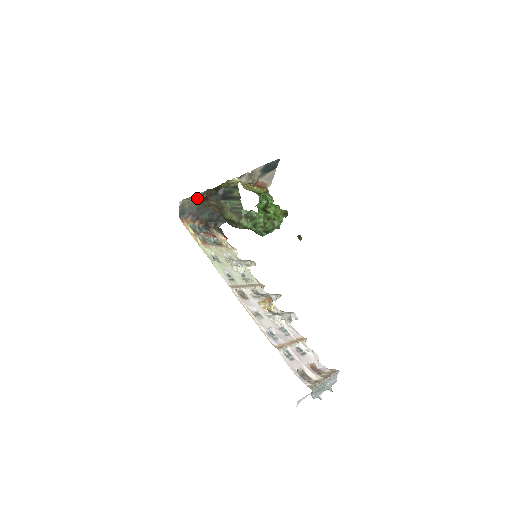
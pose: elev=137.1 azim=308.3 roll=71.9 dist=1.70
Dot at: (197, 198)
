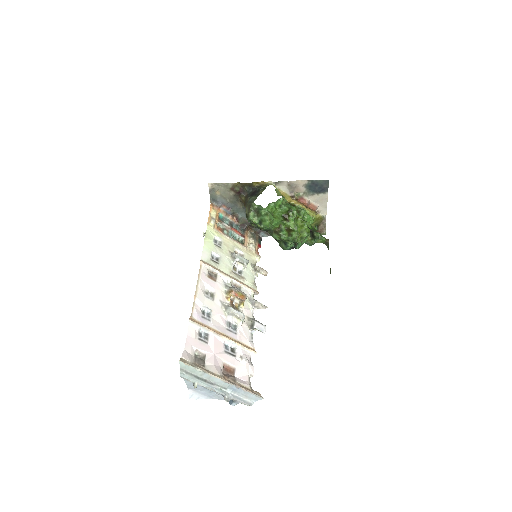
Dot at: (229, 188)
